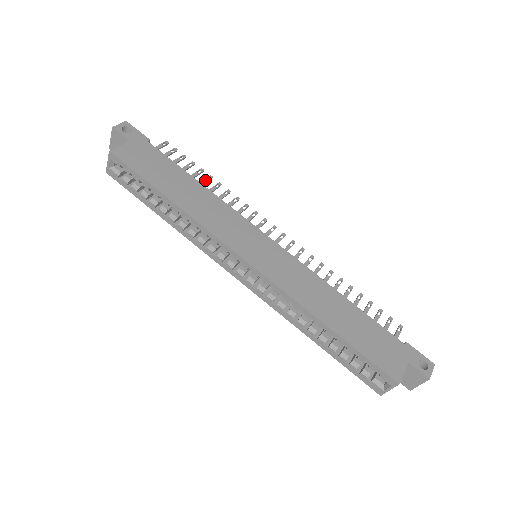
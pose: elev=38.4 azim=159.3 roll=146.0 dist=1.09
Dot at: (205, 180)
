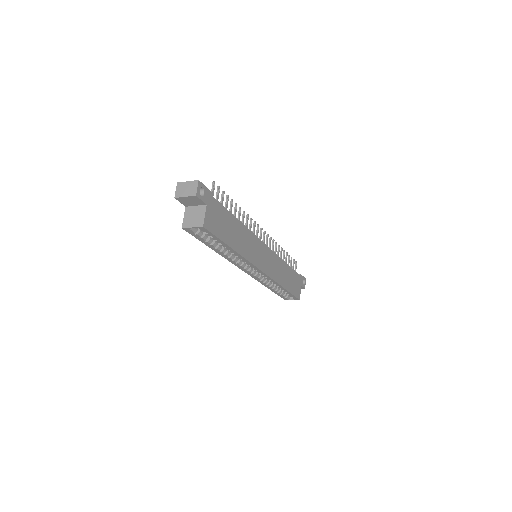
Dot at: (236, 211)
